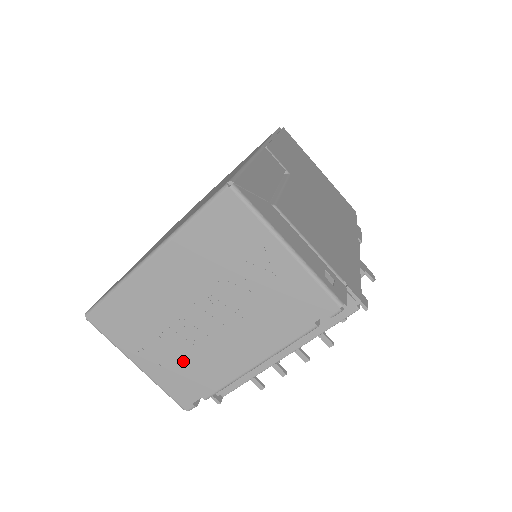
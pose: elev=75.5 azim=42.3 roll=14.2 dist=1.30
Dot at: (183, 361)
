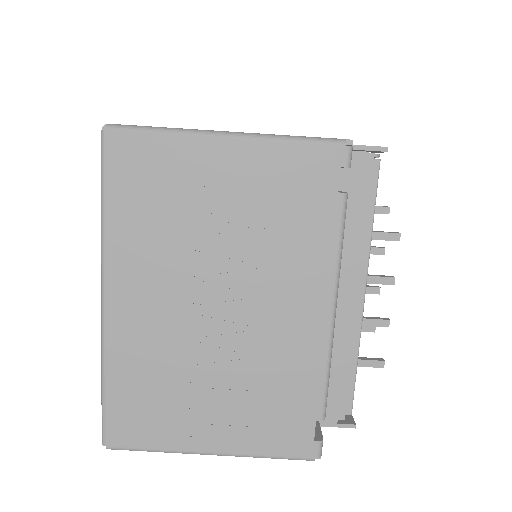
Dot at: (252, 393)
